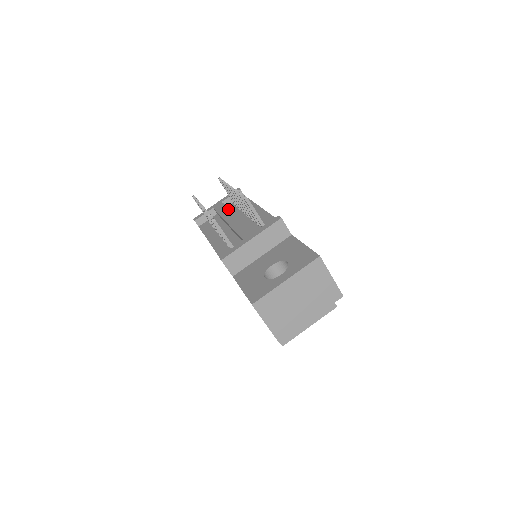
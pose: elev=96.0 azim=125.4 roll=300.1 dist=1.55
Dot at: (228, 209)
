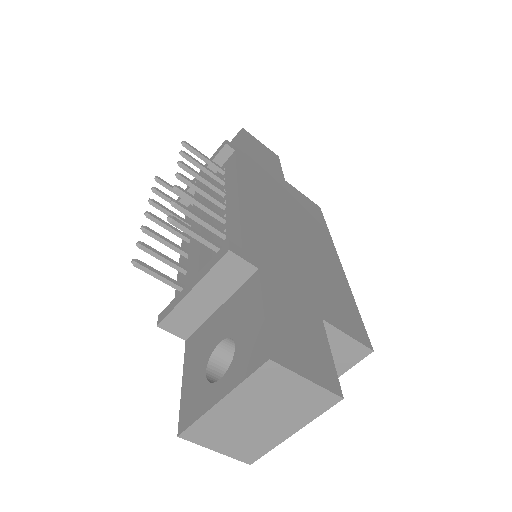
Dot at: occluded
